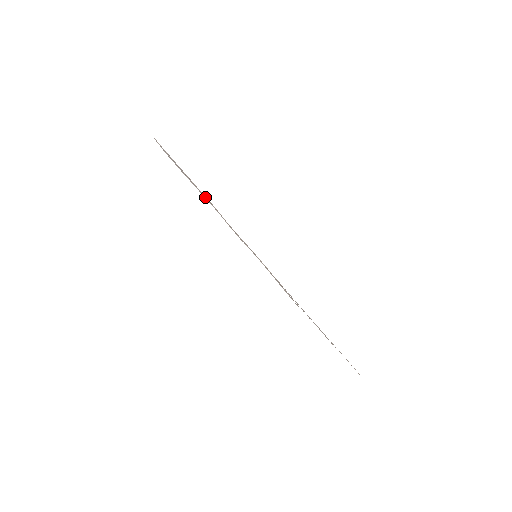
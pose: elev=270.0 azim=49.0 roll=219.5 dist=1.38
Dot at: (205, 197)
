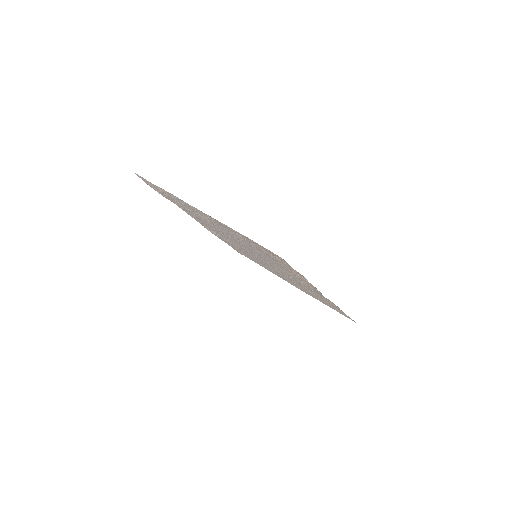
Dot at: (226, 229)
